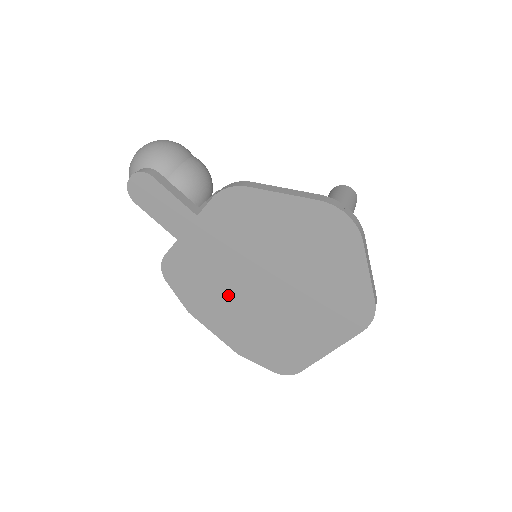
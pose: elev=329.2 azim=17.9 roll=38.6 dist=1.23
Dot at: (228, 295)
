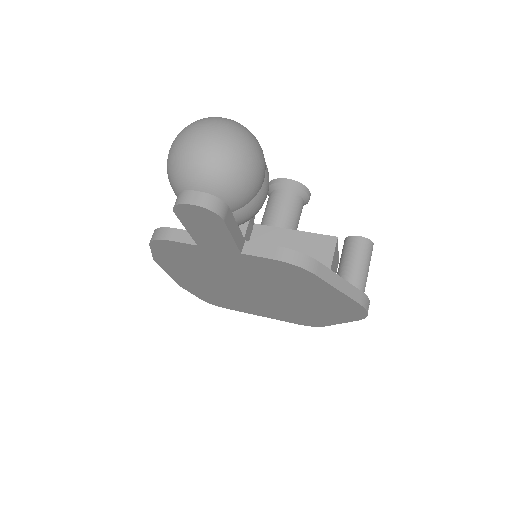
Dot at: (210, 276)
